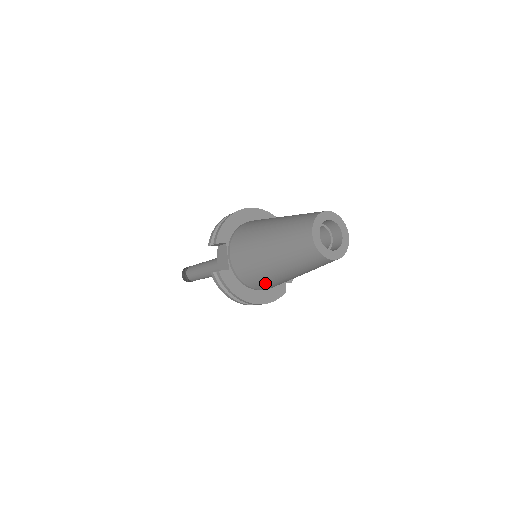
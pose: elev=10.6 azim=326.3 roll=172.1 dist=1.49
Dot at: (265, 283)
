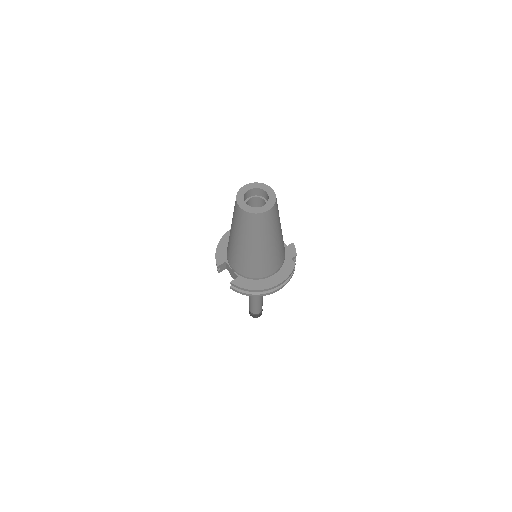
Dot at: (263, 266)
